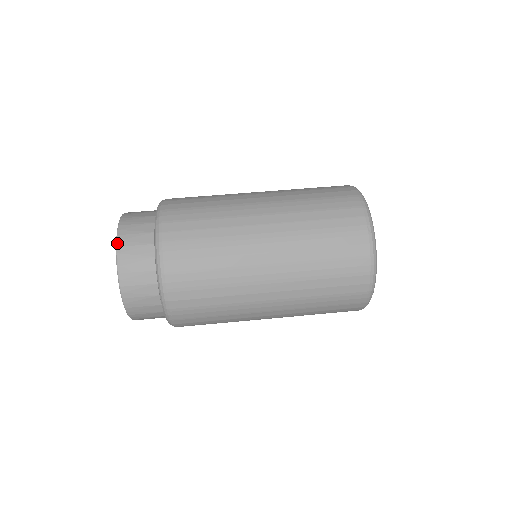
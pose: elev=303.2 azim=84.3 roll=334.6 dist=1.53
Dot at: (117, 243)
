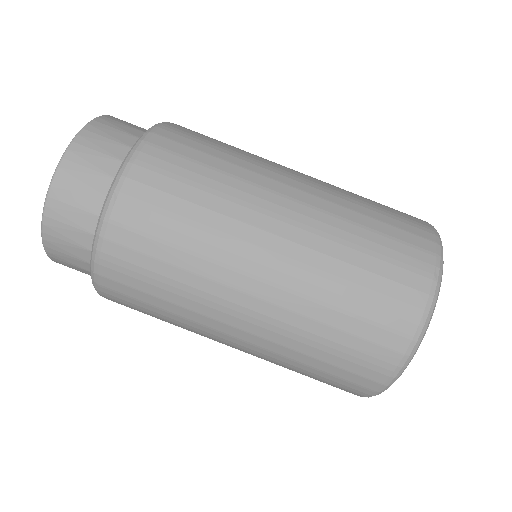
Dot at: (44, 209)
